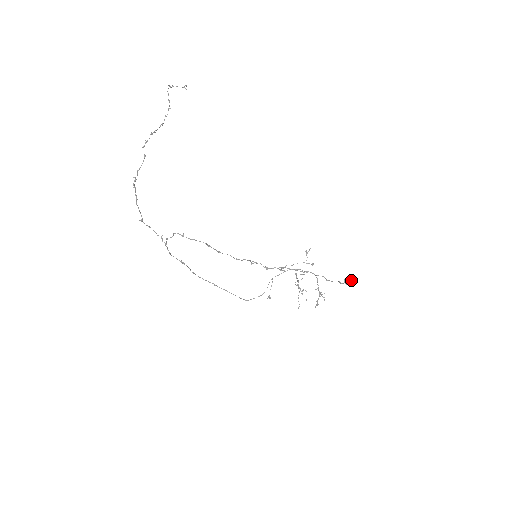
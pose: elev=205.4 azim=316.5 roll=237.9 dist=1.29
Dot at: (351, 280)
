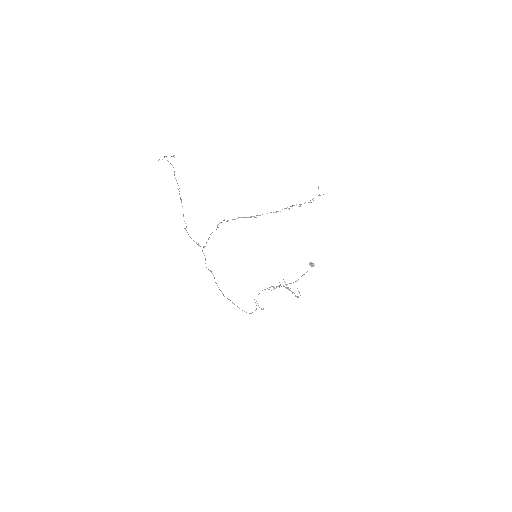
Dot at: (313, 263)
